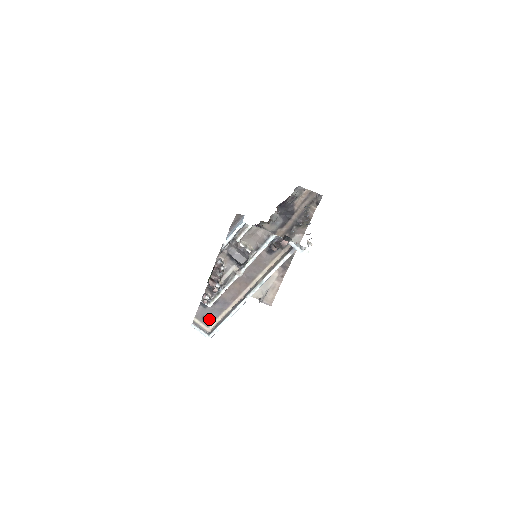
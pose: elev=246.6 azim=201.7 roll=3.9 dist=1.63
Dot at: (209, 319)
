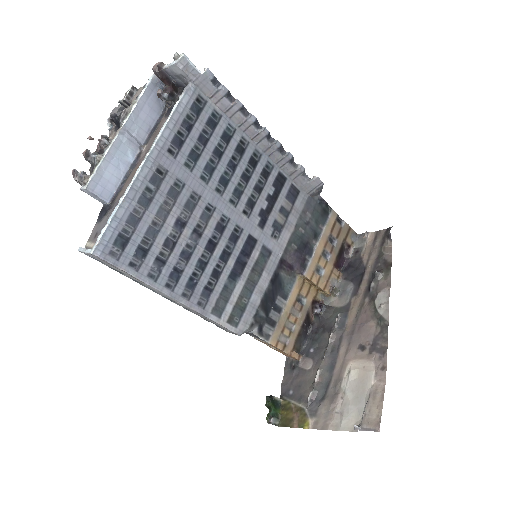
Dot at: occluded
